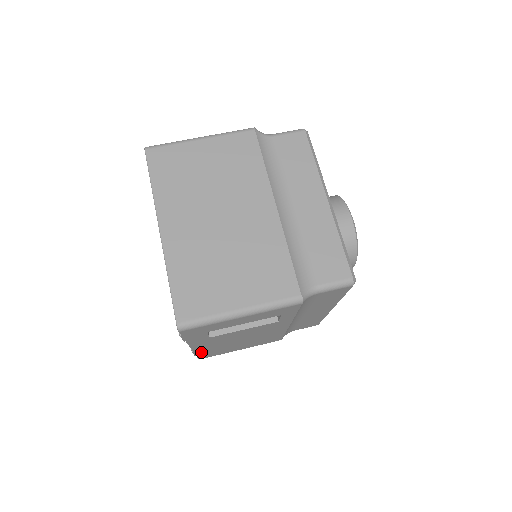
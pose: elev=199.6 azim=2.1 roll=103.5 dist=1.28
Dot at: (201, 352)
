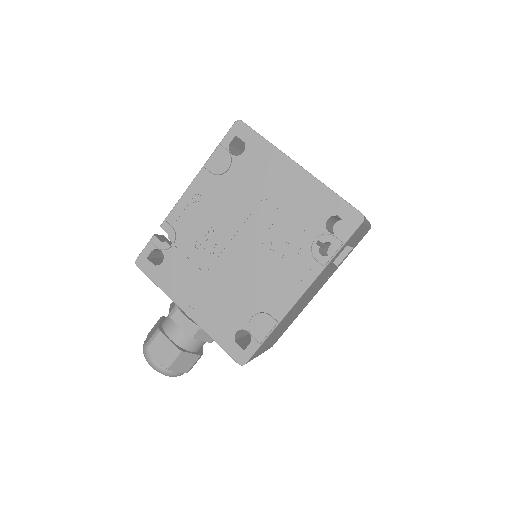
Dot at: (278, 326)
